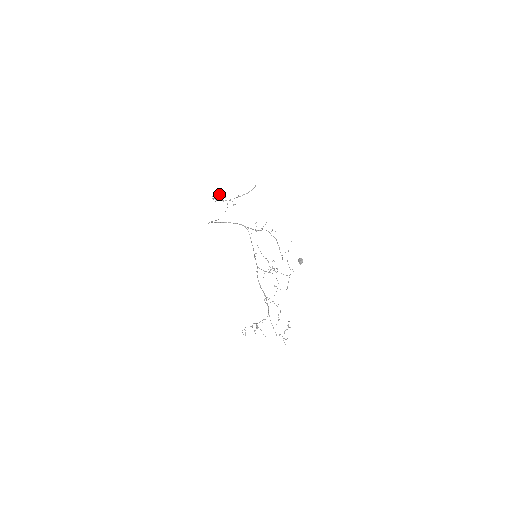
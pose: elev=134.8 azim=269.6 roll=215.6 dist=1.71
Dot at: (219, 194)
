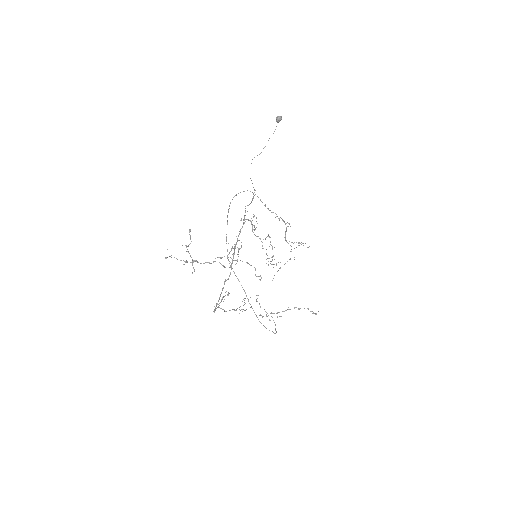
Dot at: occluded
